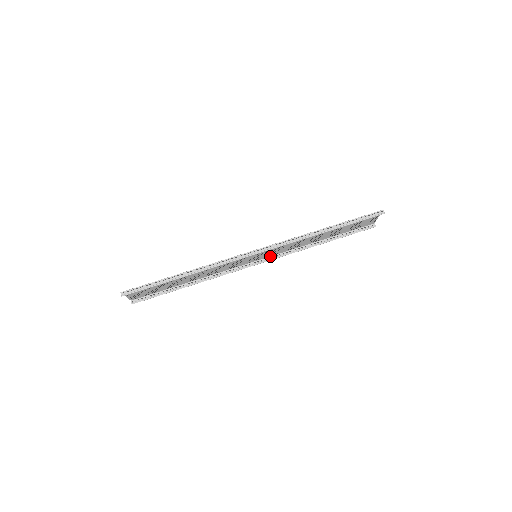
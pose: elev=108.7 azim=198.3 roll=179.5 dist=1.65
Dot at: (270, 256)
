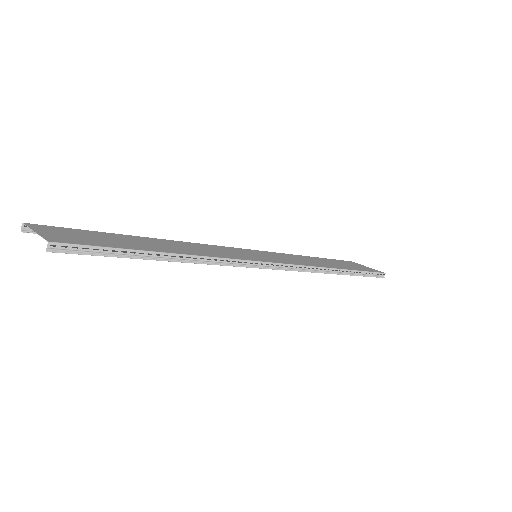
Dot at: (256, 250)
